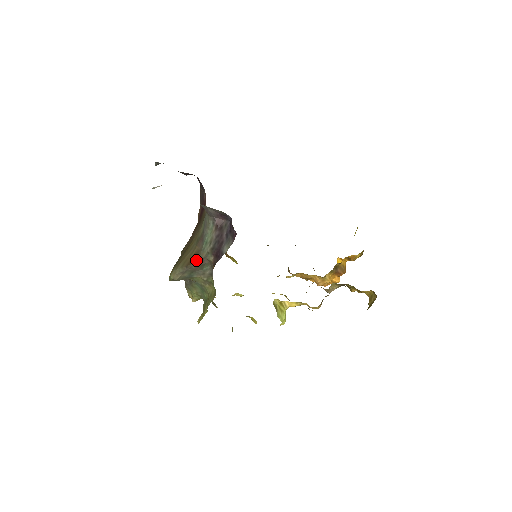
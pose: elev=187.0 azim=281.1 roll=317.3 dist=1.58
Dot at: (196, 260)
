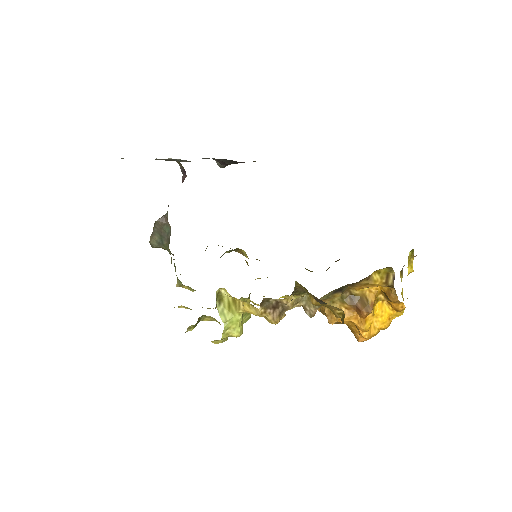
Dot at: (159, 218)
